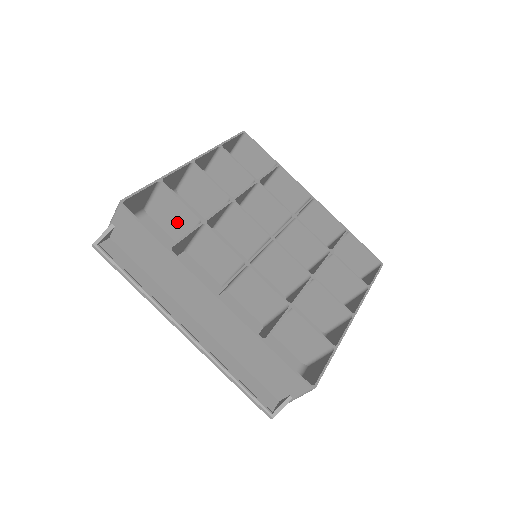
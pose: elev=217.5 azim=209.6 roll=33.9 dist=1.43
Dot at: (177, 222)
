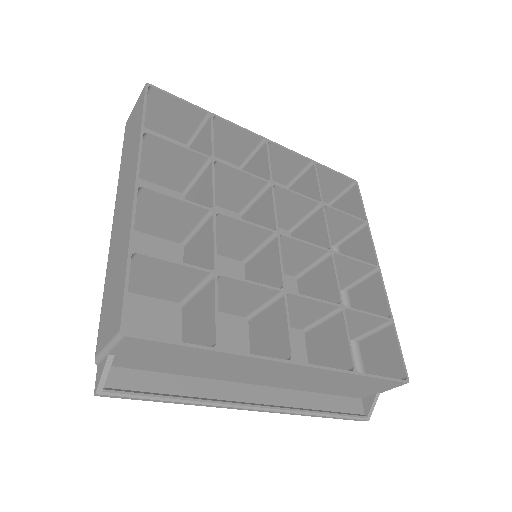
Dot at: (170, 284)
